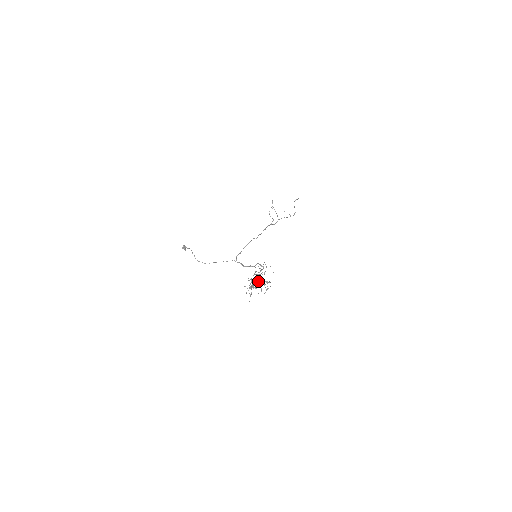
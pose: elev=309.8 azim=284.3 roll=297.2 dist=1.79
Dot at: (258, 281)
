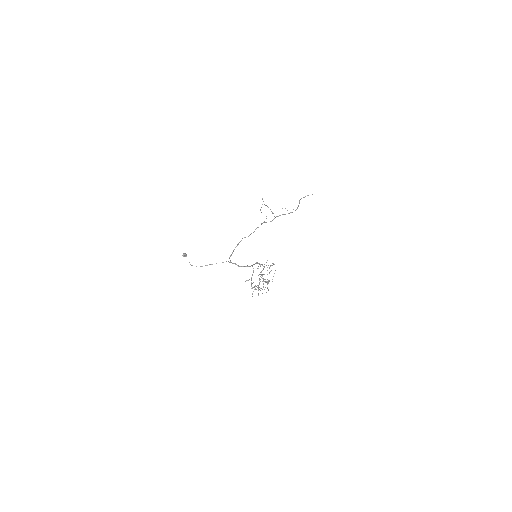
Dot at: occluded
